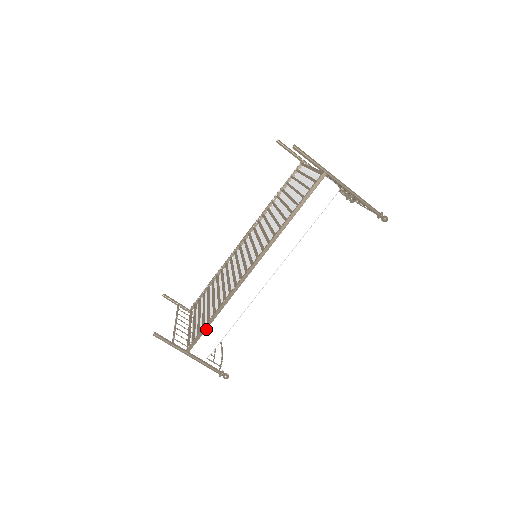
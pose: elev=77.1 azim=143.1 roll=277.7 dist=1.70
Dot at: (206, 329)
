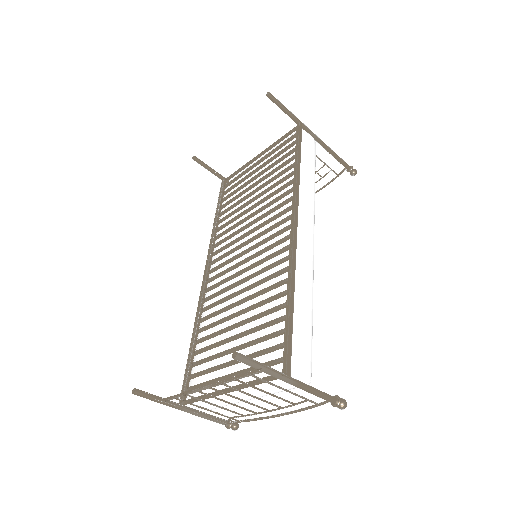
Dot at: (292, 325)
